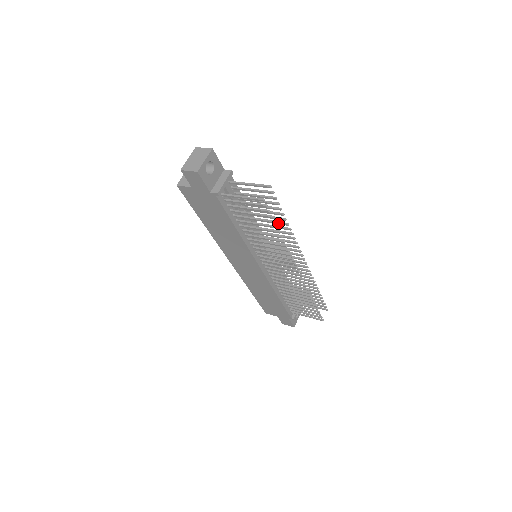
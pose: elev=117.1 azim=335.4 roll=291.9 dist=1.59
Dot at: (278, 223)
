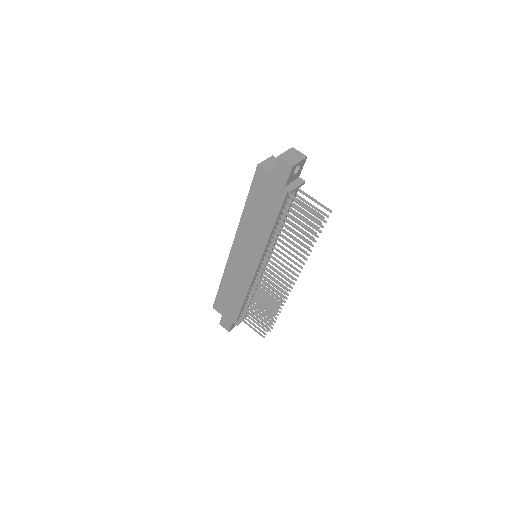
Dot at: occluded
